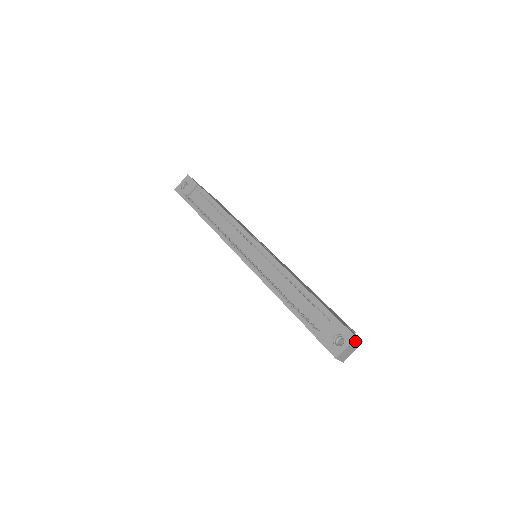
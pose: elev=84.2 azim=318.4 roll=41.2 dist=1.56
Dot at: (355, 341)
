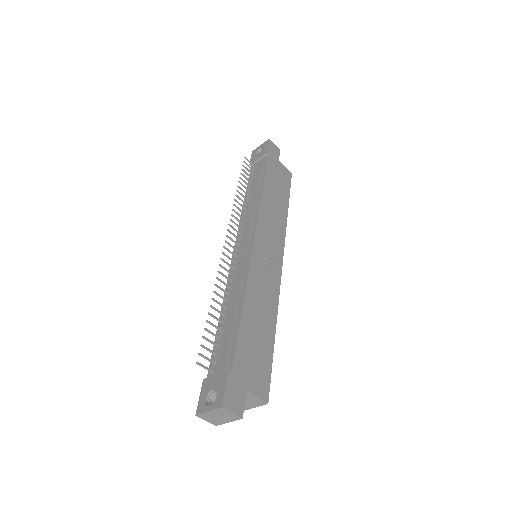
Dot at: (224, 411)
